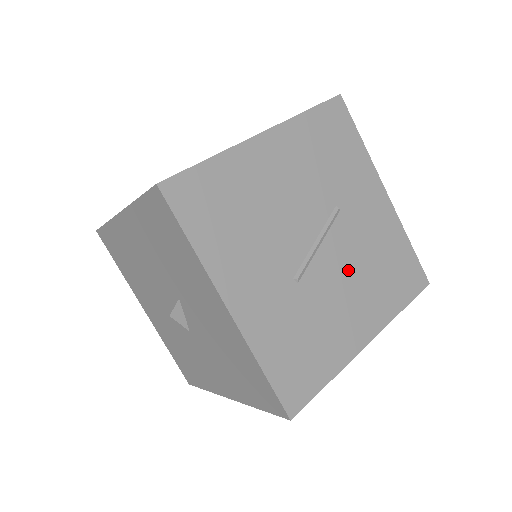
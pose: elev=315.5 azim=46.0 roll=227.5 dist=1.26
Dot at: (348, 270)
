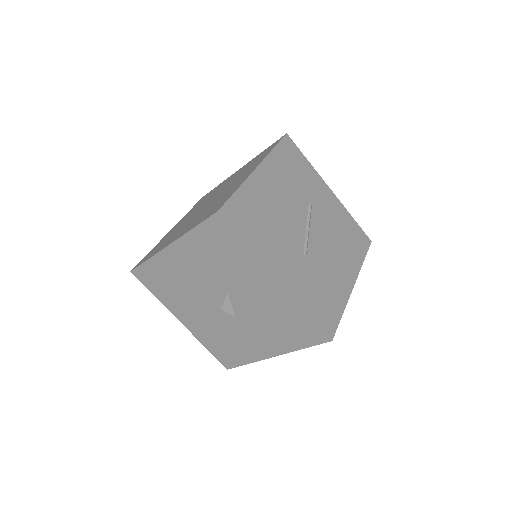
Dot at: (328, 242)
